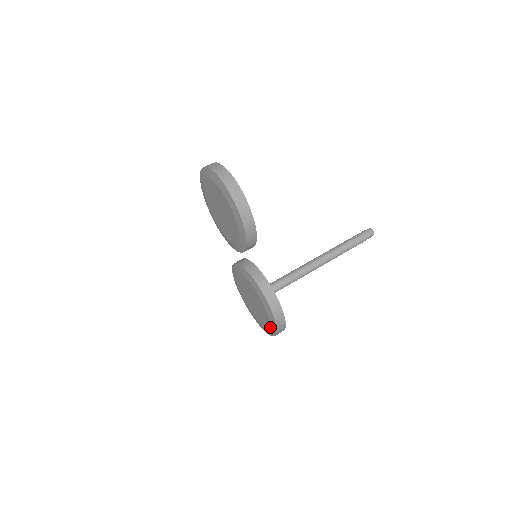
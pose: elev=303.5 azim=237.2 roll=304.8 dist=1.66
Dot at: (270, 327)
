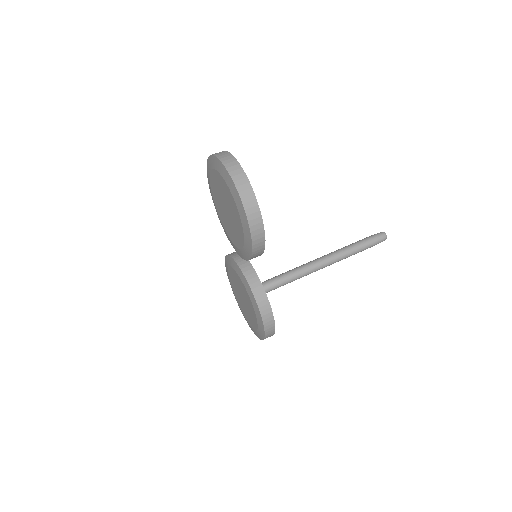
Dot at: (257, 331)
